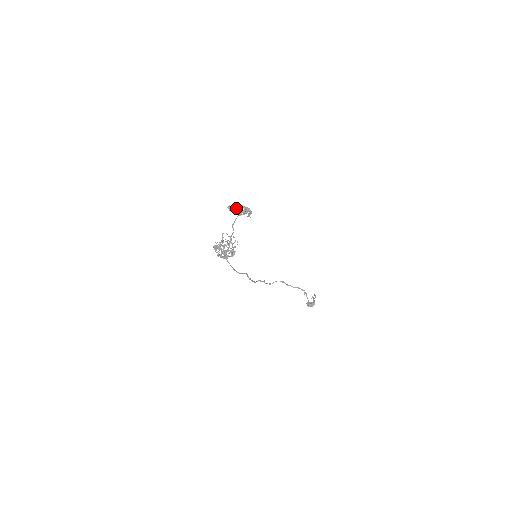
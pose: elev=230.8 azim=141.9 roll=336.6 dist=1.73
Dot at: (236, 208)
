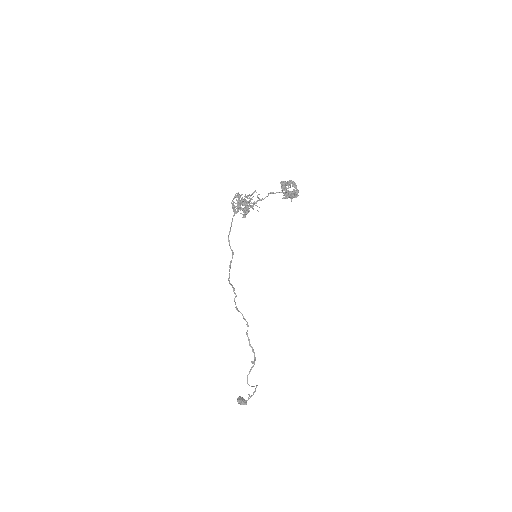
Dot at: (289, 181)
